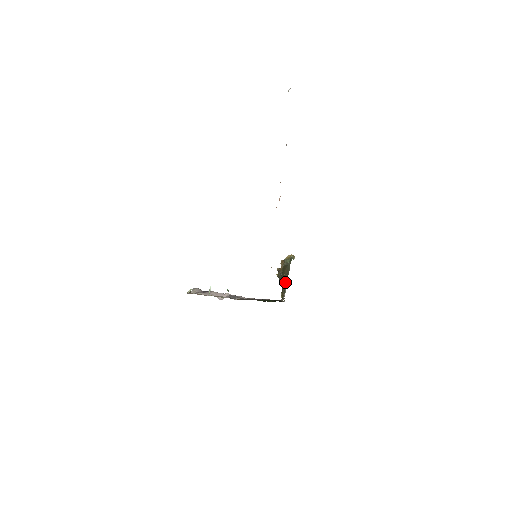
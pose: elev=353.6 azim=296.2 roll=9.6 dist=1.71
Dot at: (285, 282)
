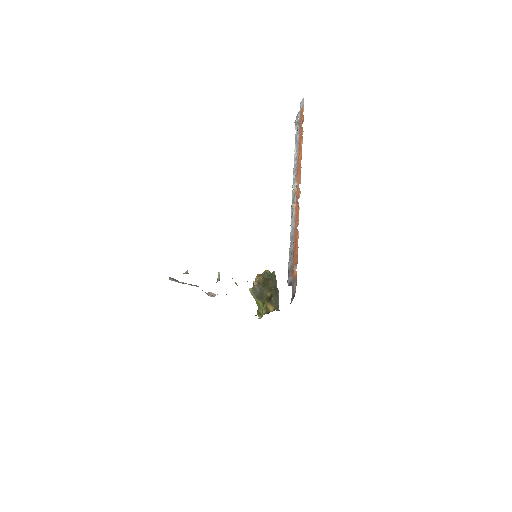
Dot at: (278, 293)
